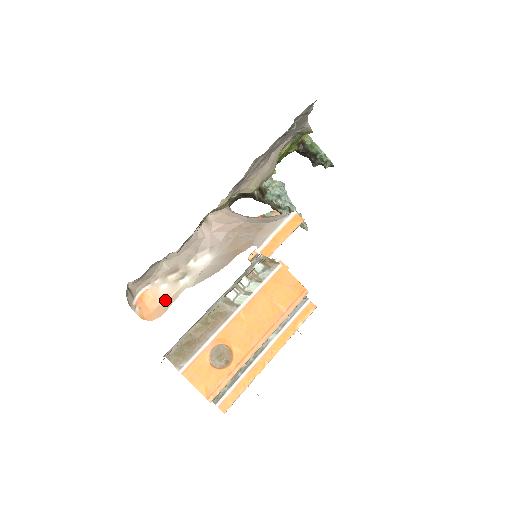
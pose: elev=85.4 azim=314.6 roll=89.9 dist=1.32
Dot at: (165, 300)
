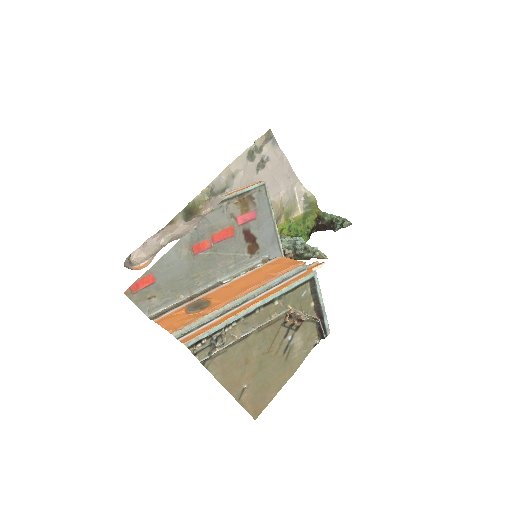
Dot at: occluded
